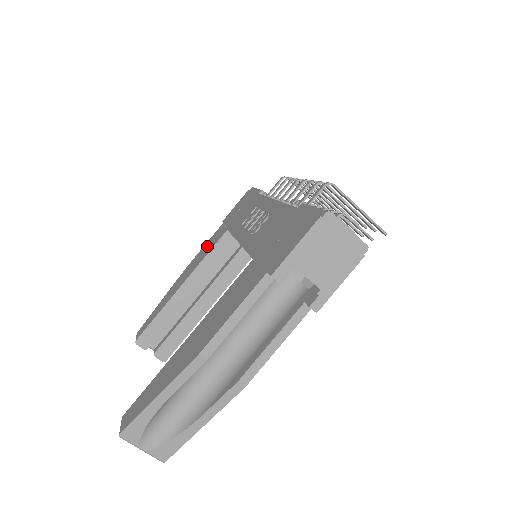
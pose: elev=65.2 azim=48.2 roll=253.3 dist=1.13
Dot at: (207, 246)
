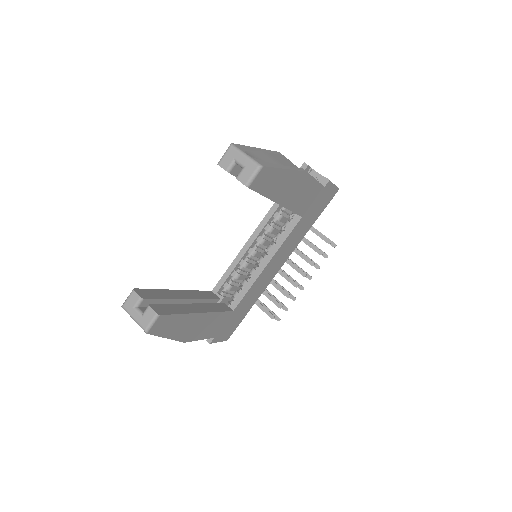
Dot at: occluded
